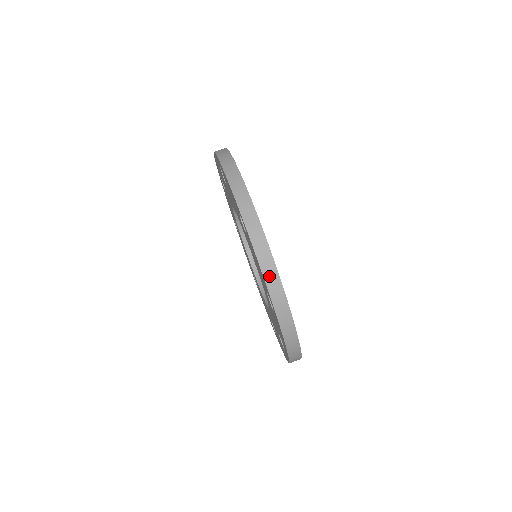
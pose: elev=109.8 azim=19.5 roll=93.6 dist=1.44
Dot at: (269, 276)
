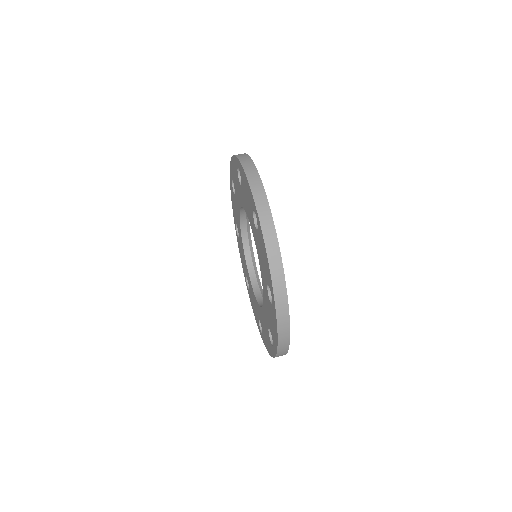
Dot at: (253, 180)
